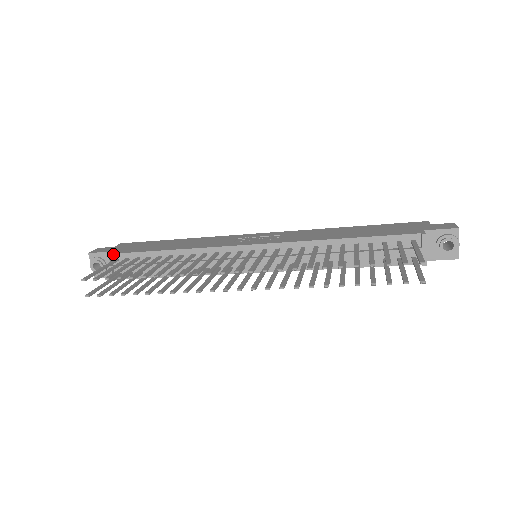
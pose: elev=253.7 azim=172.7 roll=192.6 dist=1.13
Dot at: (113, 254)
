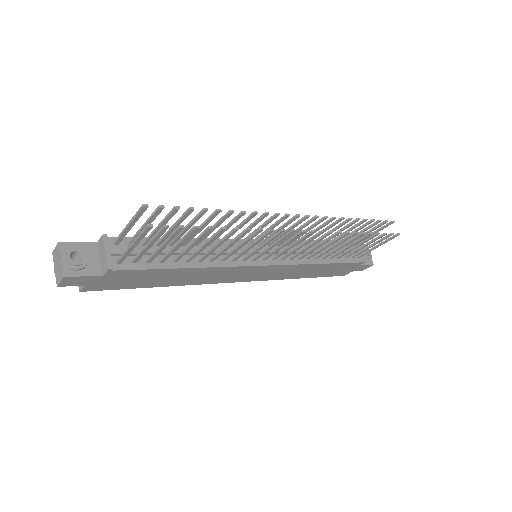
Dot at: (109, 237)
